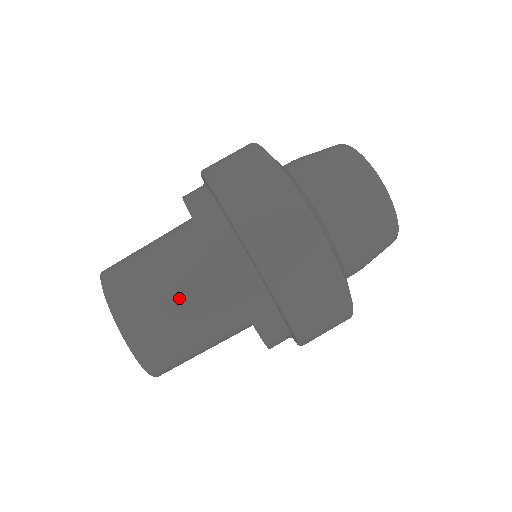
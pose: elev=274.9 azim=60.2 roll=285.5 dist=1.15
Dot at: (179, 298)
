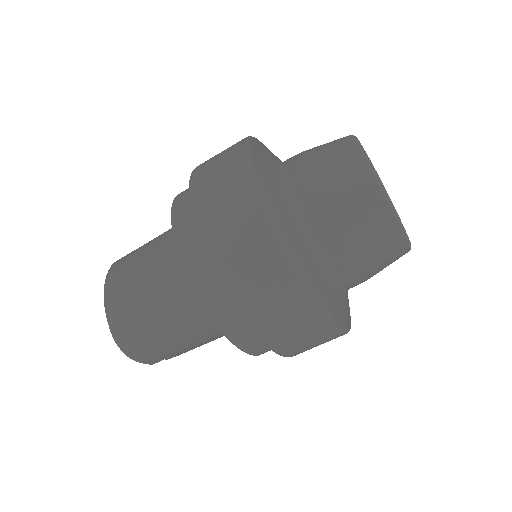
Dot at: (154, 278)
